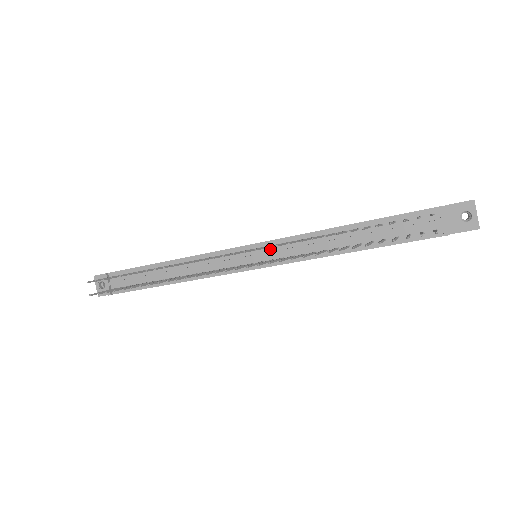
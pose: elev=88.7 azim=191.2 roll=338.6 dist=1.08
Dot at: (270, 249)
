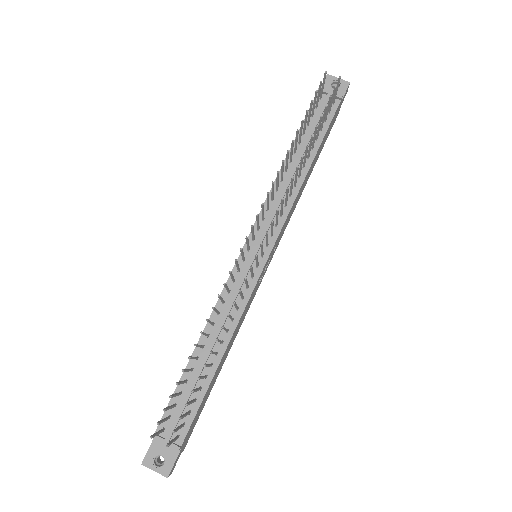
Dot at: (261, 231)
